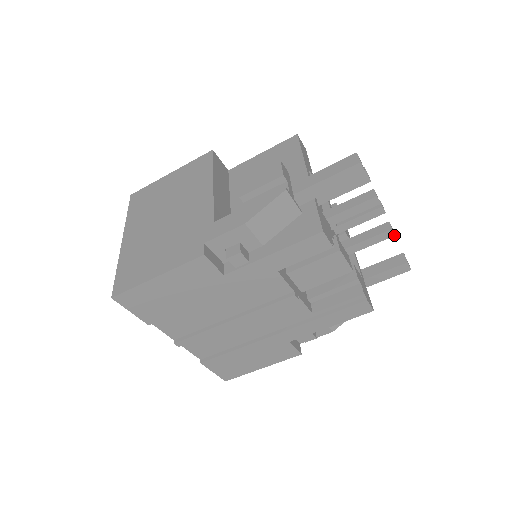
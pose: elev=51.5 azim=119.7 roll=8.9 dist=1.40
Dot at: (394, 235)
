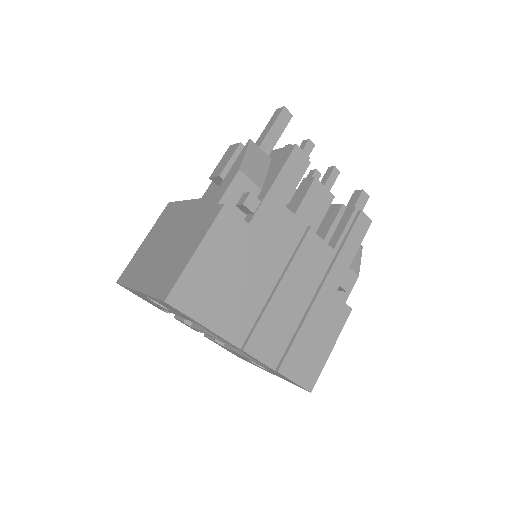
Dot at: (339, 172)
